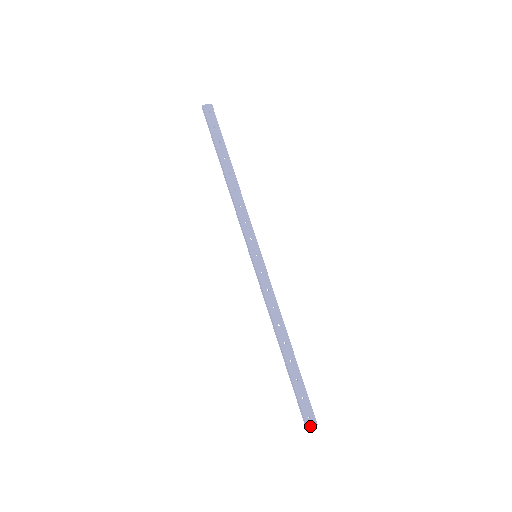
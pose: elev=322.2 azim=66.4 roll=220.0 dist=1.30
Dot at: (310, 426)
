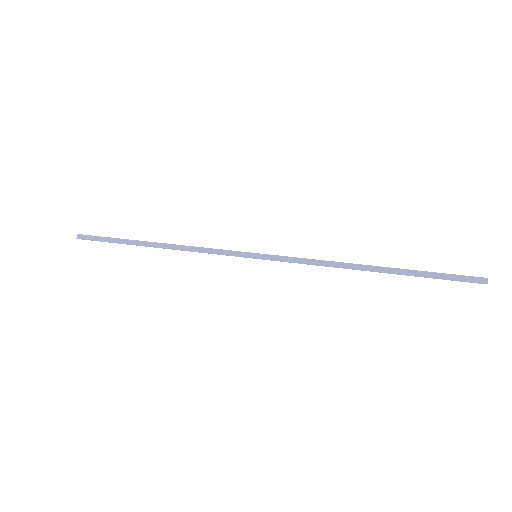
Dot at: (485, 278)
